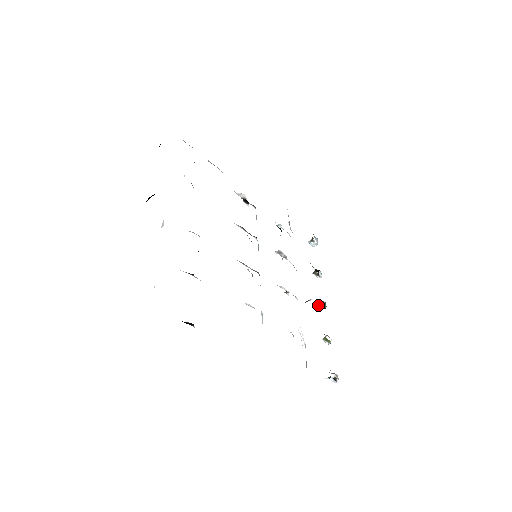
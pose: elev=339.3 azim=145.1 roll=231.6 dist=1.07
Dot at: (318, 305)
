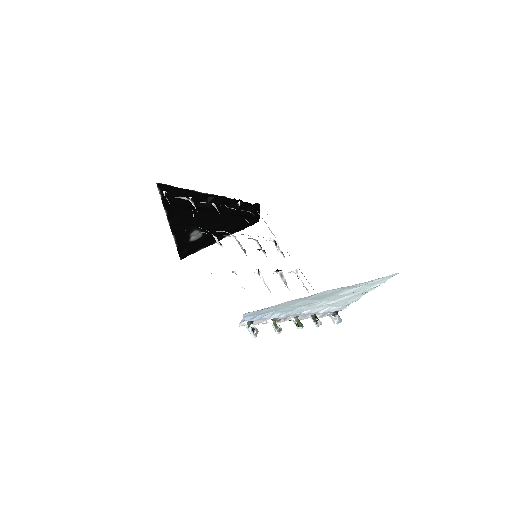
Dot at: (293, 320)
